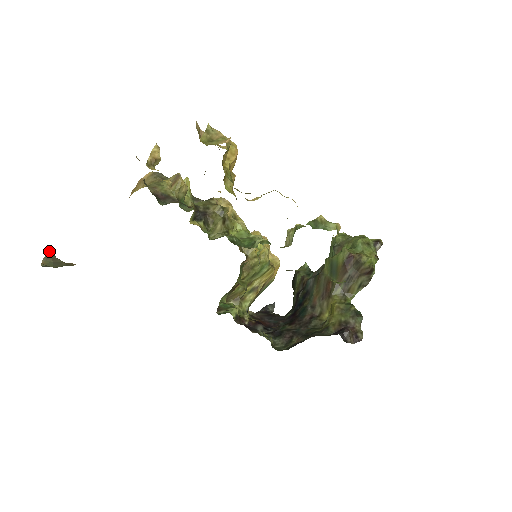
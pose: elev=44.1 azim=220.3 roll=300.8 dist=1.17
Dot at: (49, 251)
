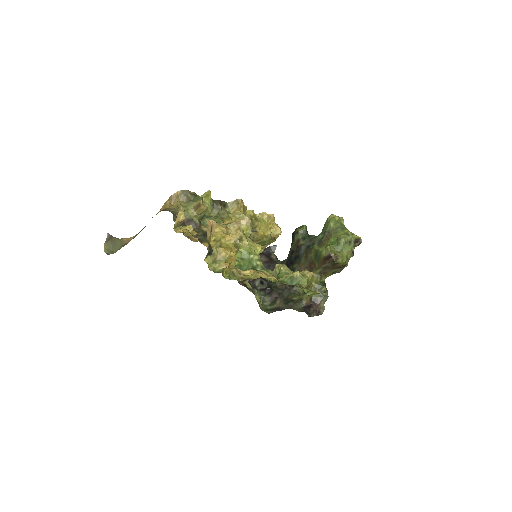
Dot at: (108, 236)
